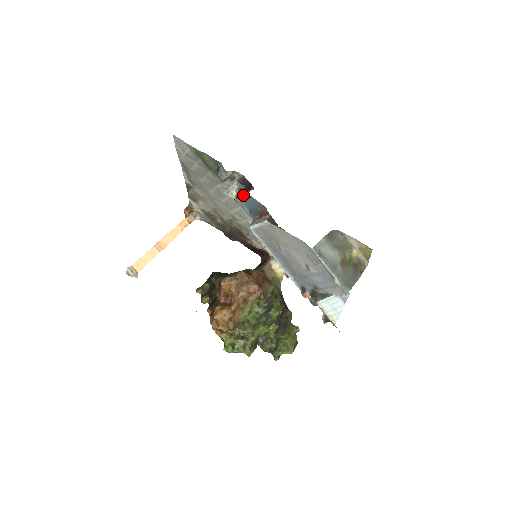
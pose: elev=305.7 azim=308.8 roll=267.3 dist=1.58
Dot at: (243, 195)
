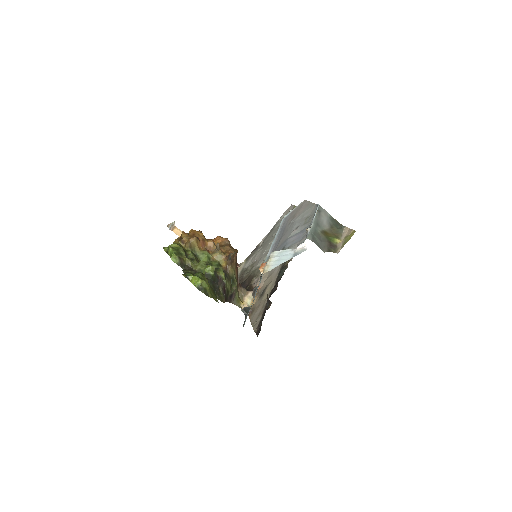
Dot at: occluded
